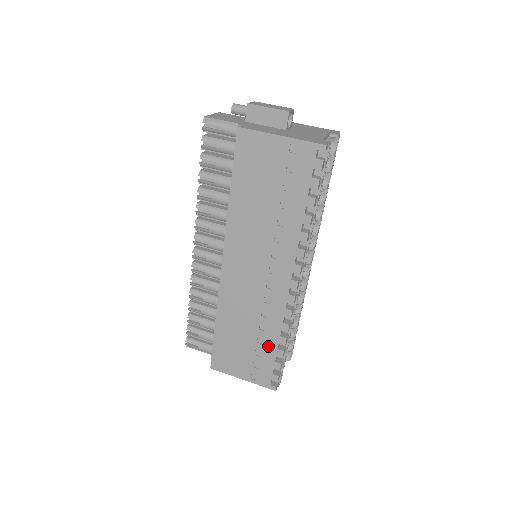
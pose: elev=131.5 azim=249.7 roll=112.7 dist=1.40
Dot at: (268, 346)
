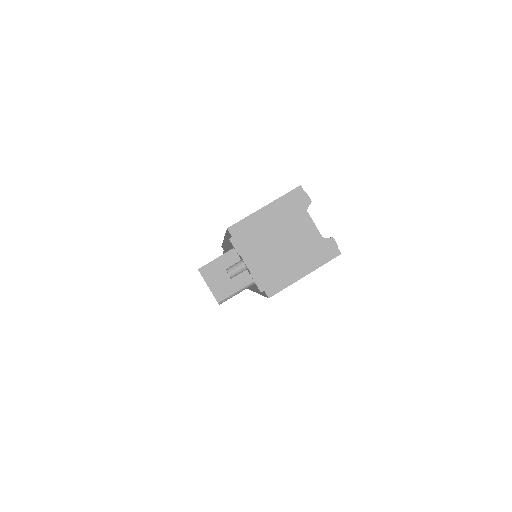
Dot at: occluded
